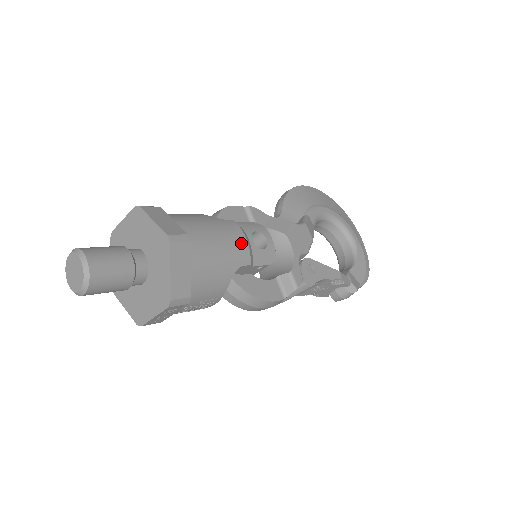
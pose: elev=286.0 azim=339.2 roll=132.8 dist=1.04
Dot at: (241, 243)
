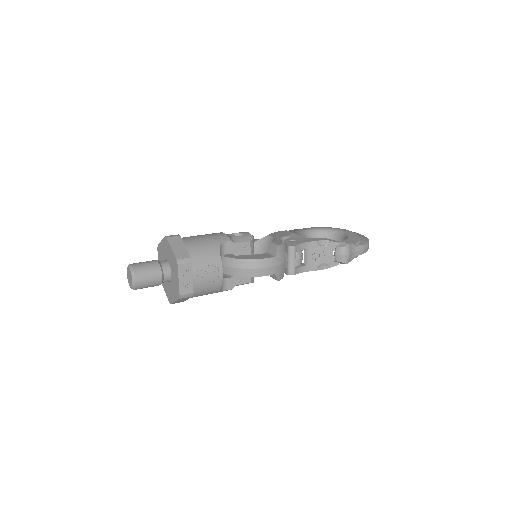
Dot at: (220, 234)
